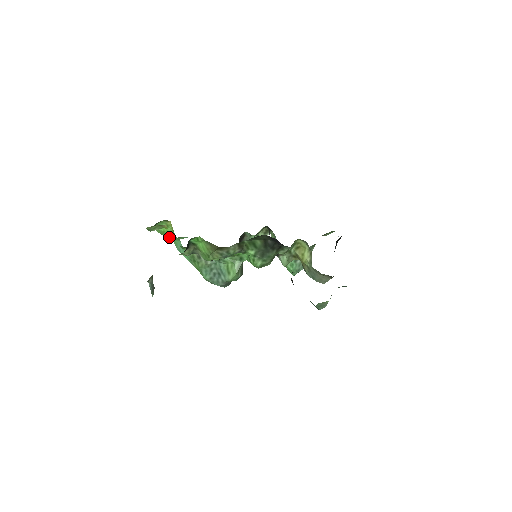
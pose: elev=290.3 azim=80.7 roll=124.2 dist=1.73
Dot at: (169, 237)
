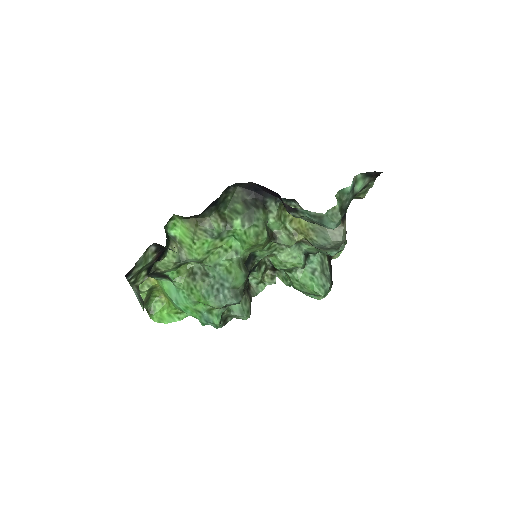
Dot at: (169, 321)
